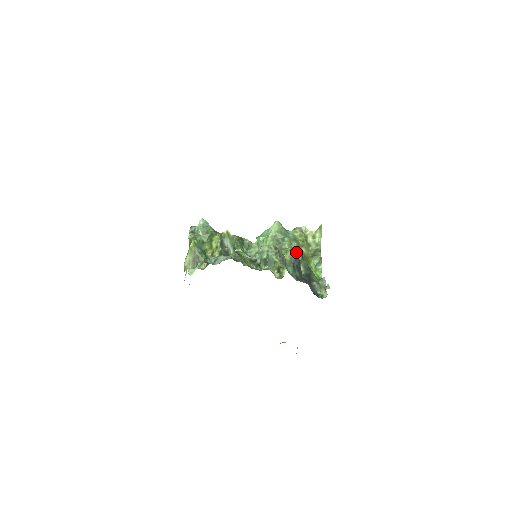
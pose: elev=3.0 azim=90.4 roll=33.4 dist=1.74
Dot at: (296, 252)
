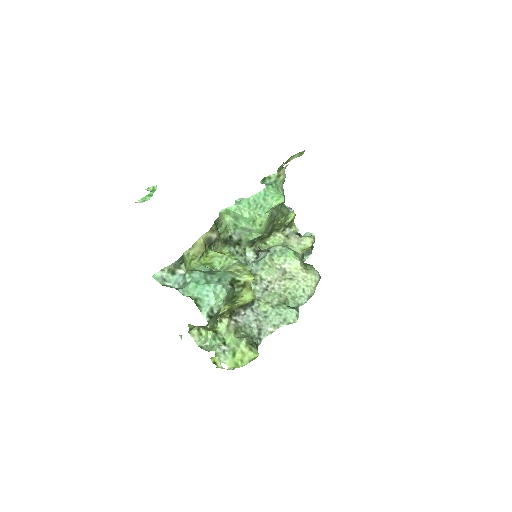
Dot at: occluded
